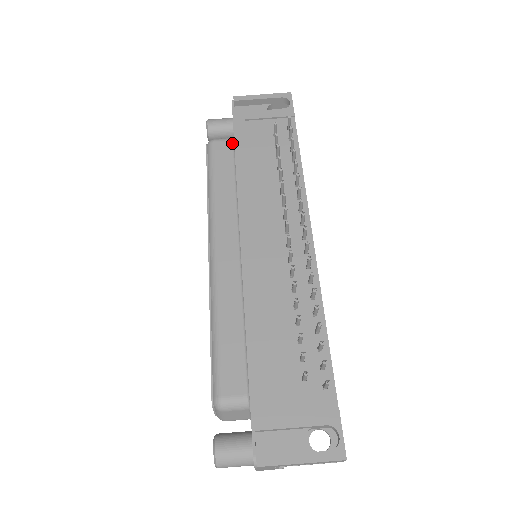
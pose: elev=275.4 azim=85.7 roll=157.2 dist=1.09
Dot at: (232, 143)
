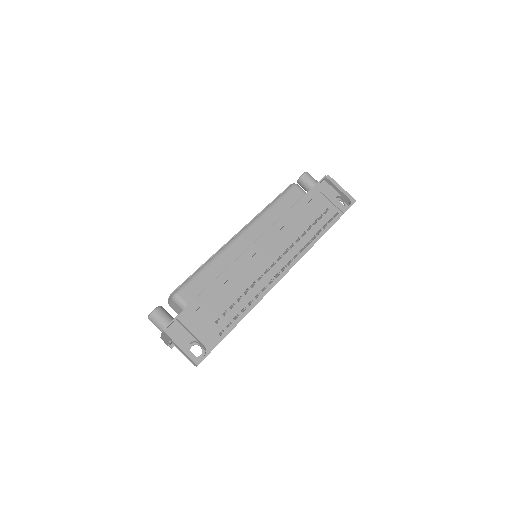
Dot at: (303, 195)
